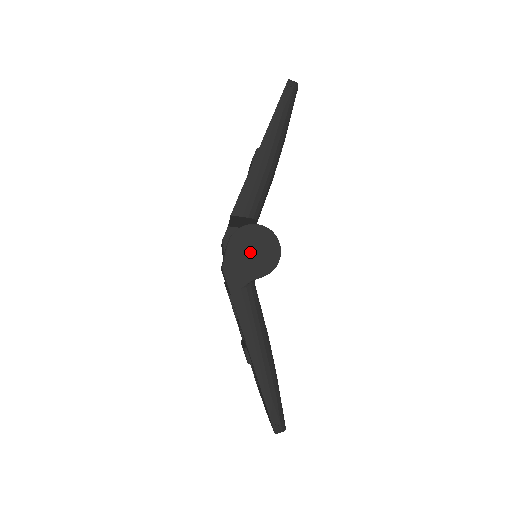
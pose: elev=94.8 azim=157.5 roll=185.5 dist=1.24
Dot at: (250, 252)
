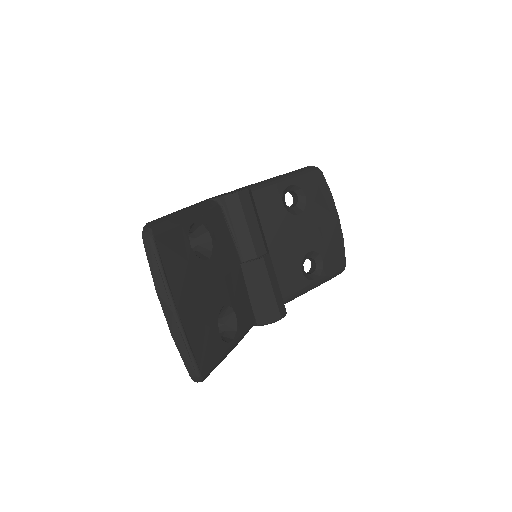
Dot at: occluded
